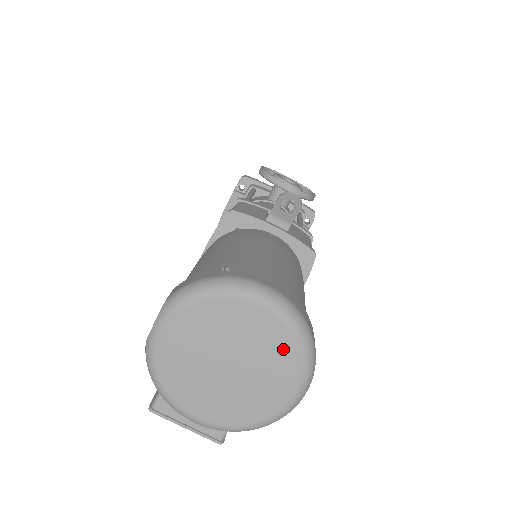
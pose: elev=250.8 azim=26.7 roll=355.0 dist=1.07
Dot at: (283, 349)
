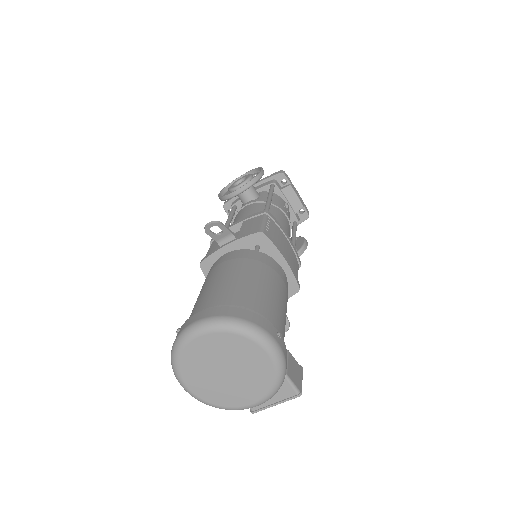
Dot at: (233, 341)
